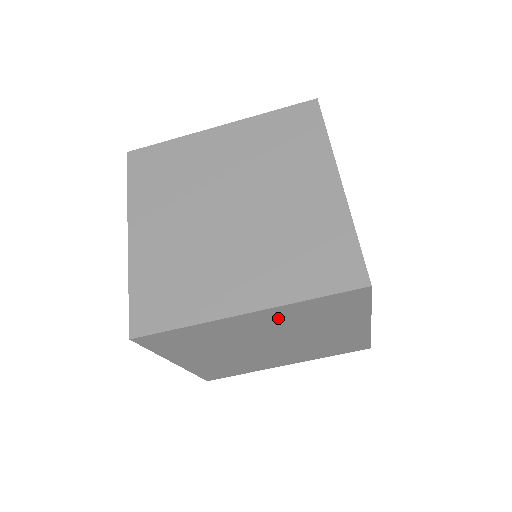
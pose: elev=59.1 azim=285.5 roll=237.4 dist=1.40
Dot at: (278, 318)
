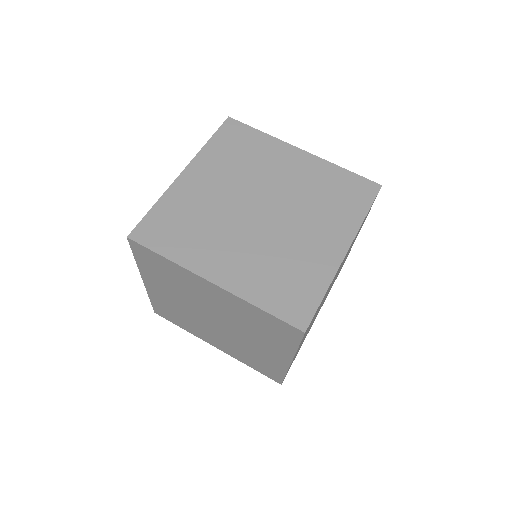
Dot at: (309, 173)
